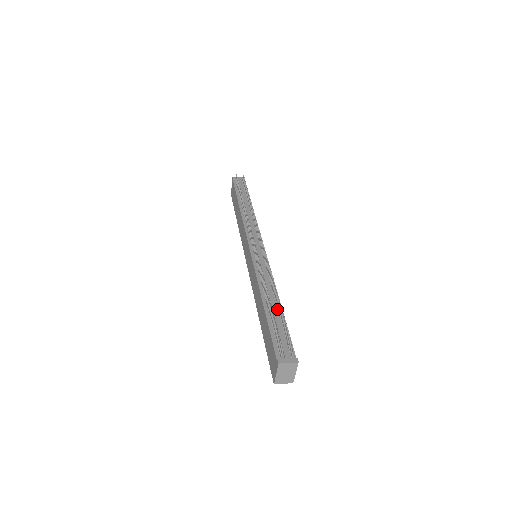
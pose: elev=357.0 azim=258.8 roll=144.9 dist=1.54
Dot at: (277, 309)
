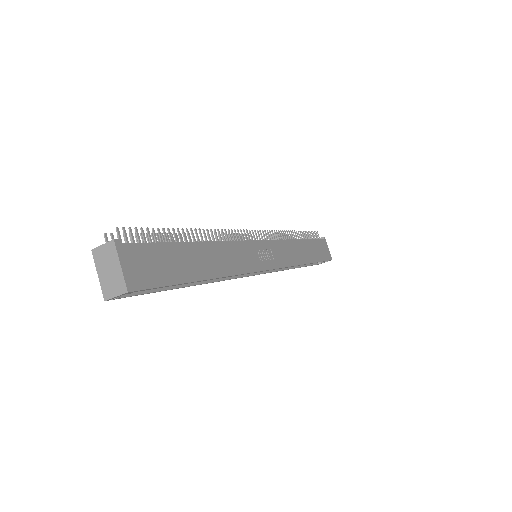
Dot at: occluded
